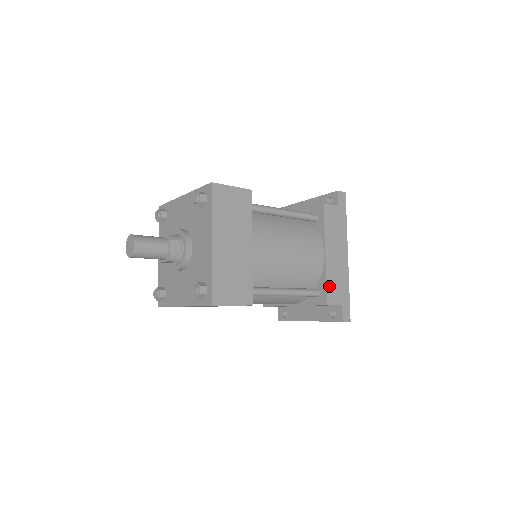
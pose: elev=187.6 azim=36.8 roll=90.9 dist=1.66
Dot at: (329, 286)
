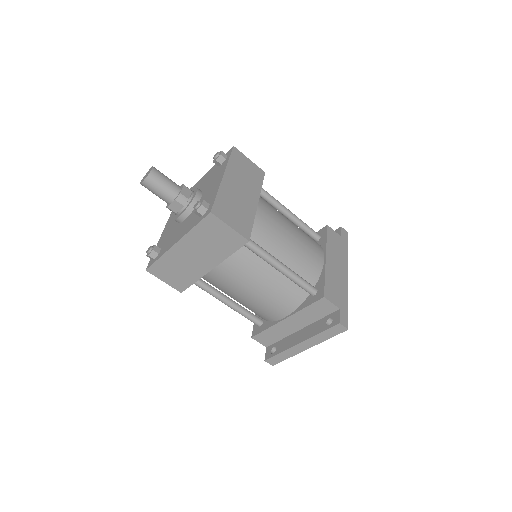
Dot at: (327, 284)
